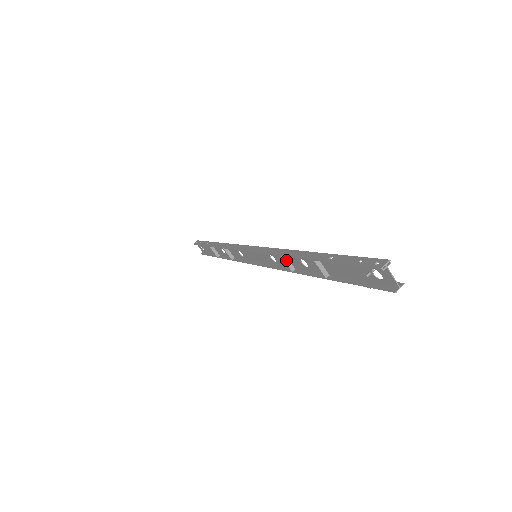
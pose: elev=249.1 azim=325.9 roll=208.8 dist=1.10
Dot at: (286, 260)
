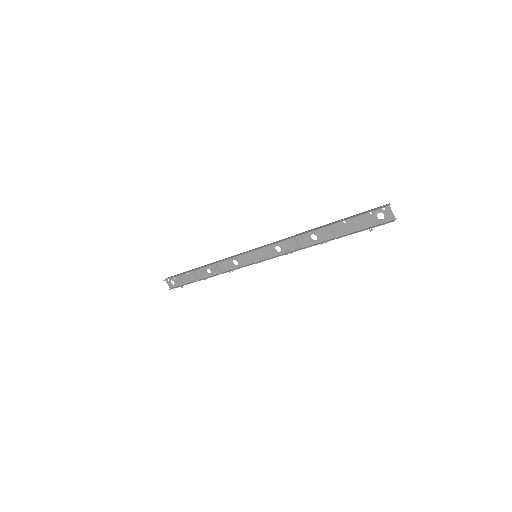
Dot at: (296, 241)
